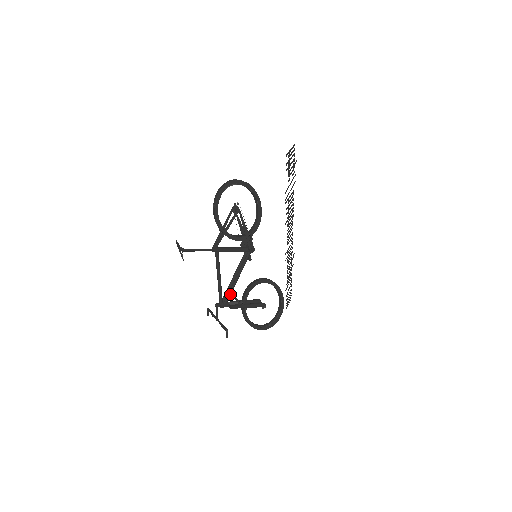
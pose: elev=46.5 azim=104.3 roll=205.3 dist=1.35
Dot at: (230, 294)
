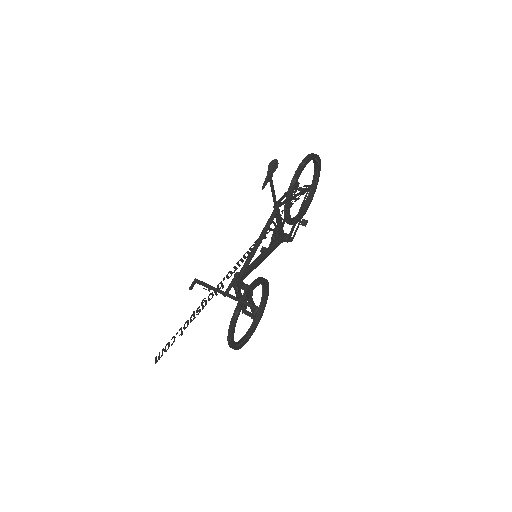
Dot at: occluded
